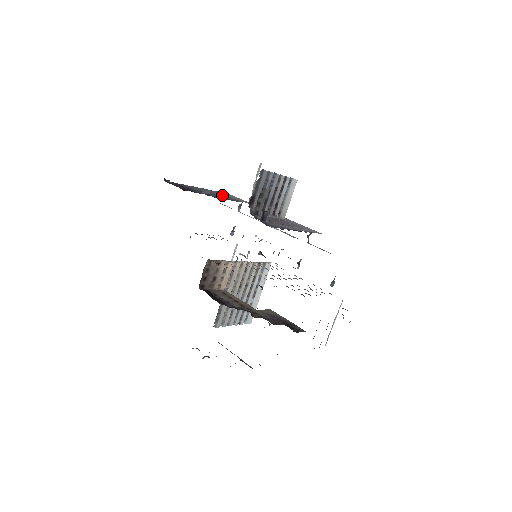
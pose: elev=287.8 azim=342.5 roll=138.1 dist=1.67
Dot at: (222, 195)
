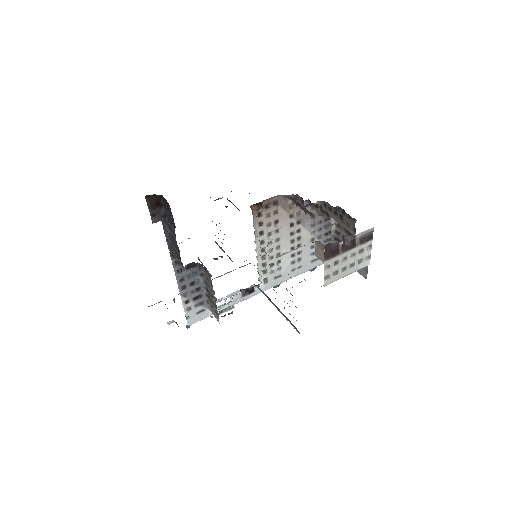
Dot at: occluded
